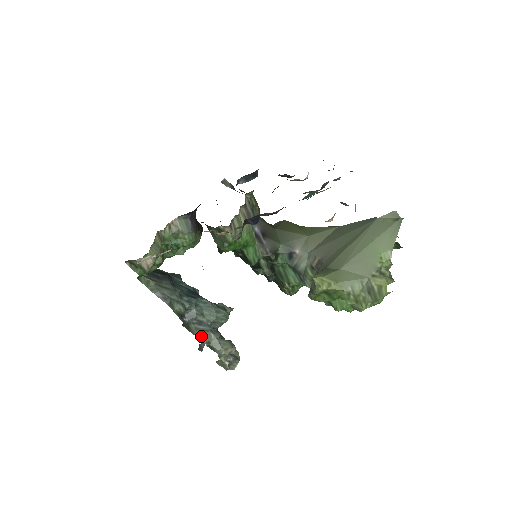
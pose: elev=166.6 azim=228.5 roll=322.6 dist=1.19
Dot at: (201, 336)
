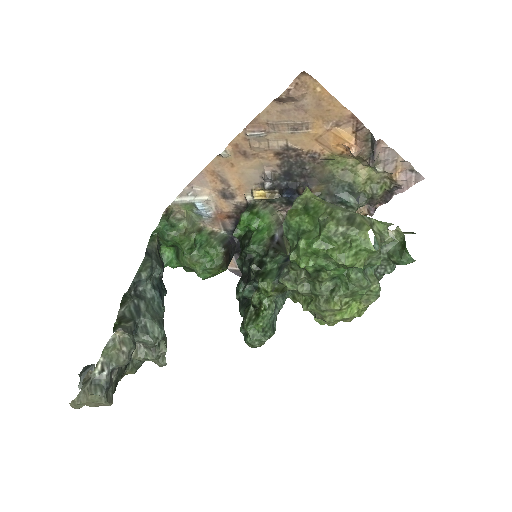
Dot at: (123, 315)
